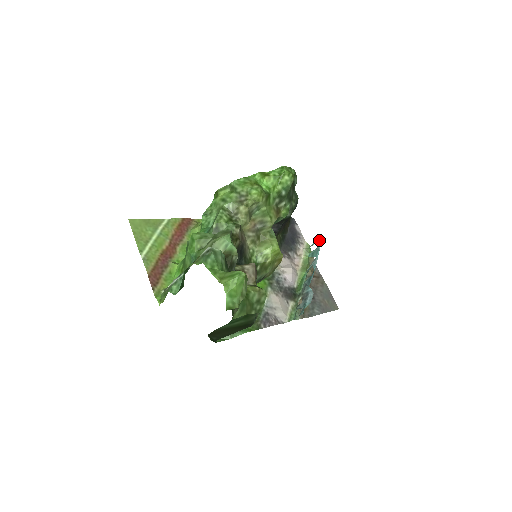
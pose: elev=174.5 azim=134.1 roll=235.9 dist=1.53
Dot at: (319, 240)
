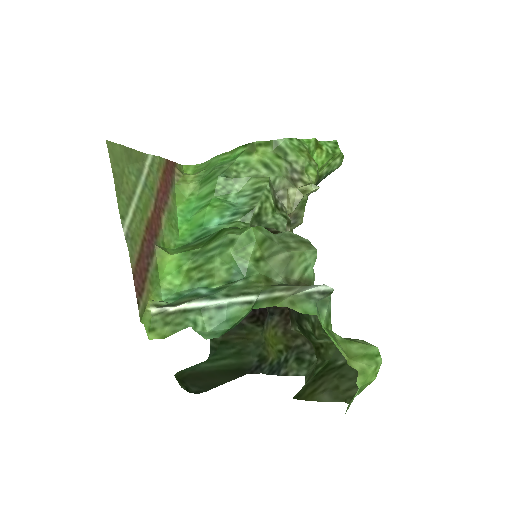
Dot at: occluded
